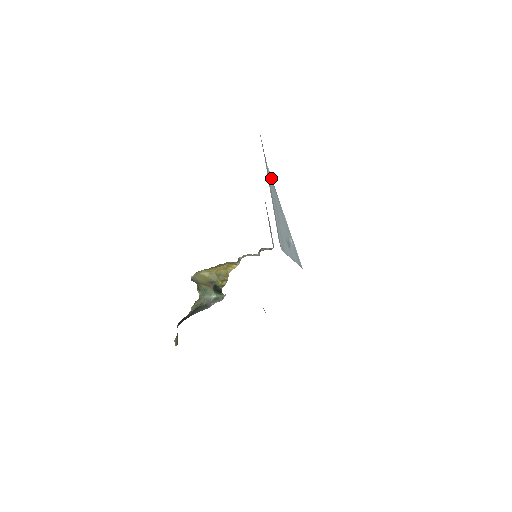
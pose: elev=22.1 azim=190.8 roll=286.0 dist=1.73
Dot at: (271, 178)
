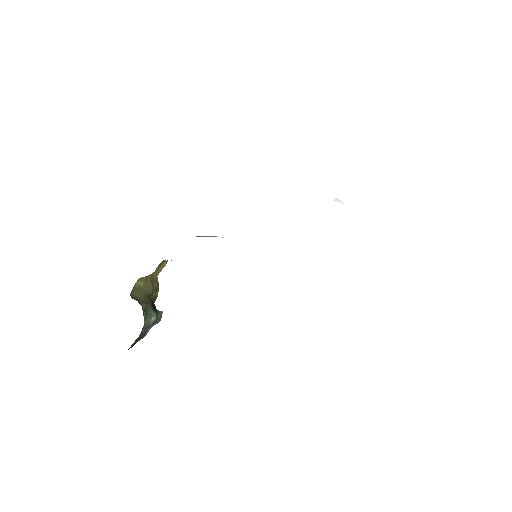
Dot at: occluded
